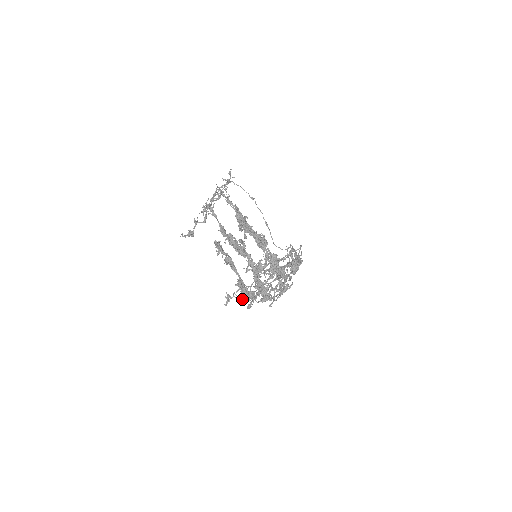
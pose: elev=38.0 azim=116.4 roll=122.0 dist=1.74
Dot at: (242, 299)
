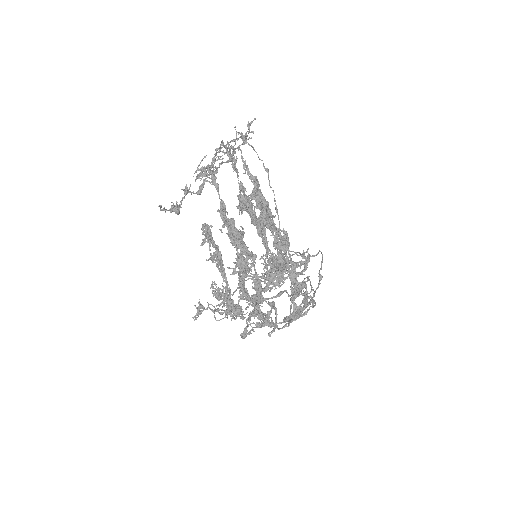
Dot at: (219, 312)
